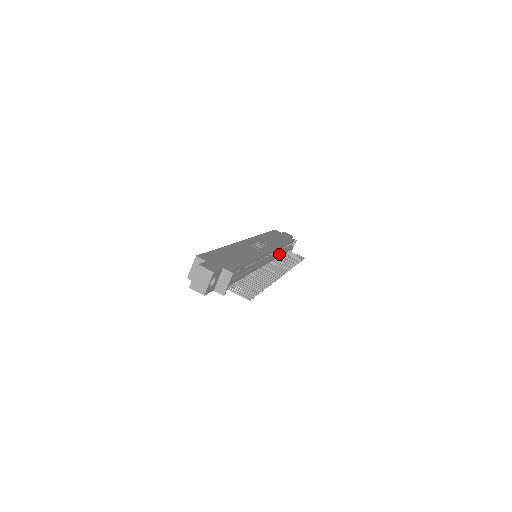
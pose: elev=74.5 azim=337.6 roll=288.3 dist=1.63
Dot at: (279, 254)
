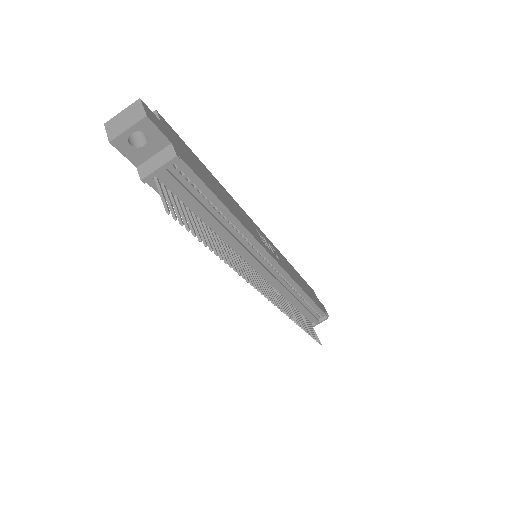
Dot at: (289, 292)
